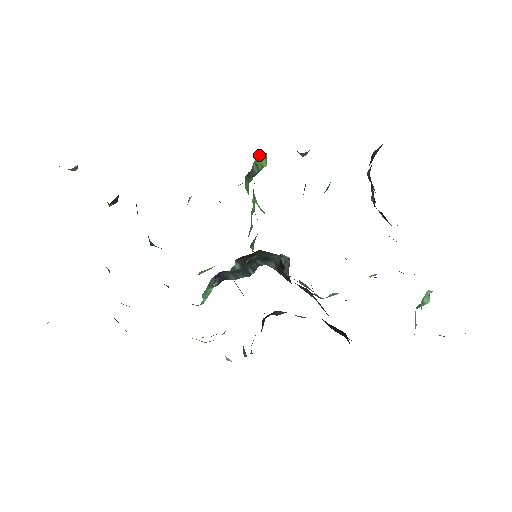
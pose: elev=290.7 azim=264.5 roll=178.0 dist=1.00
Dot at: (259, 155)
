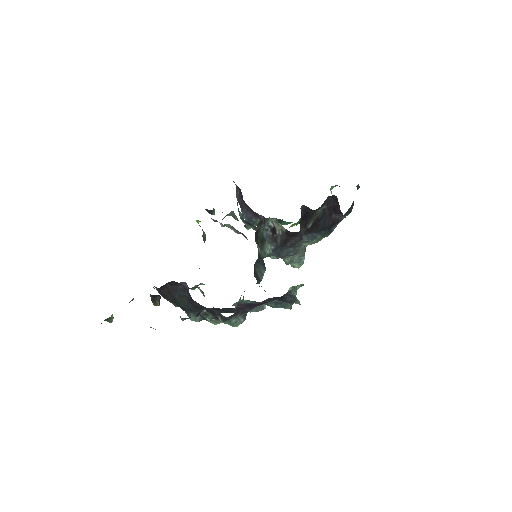
Dot at: occluded
